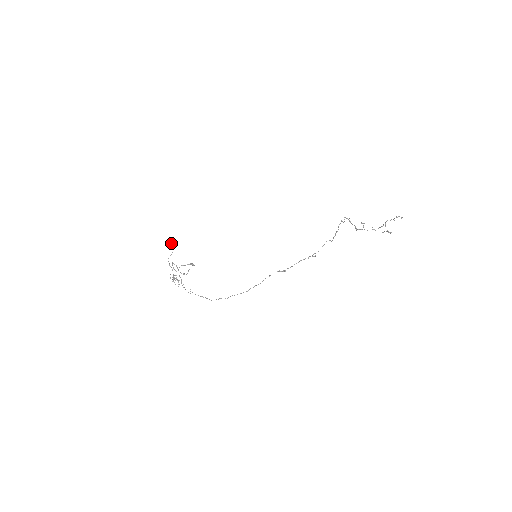
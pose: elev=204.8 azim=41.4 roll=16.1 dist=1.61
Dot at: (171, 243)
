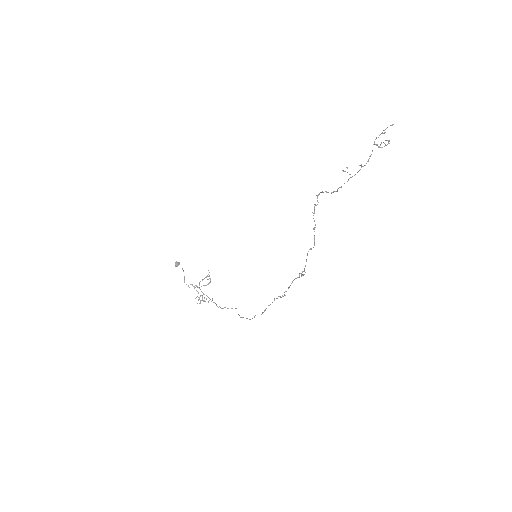
Dot at: (177, 266)
